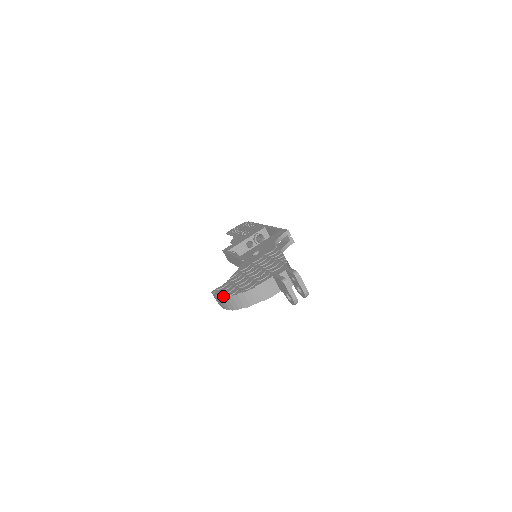
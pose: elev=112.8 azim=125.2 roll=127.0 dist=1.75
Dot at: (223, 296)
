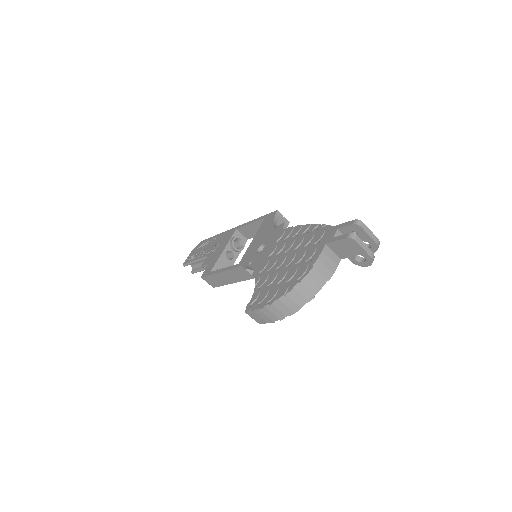
Dot at: (272, 302)
